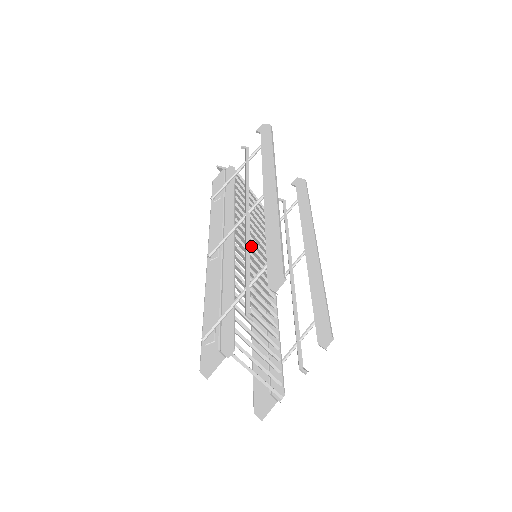
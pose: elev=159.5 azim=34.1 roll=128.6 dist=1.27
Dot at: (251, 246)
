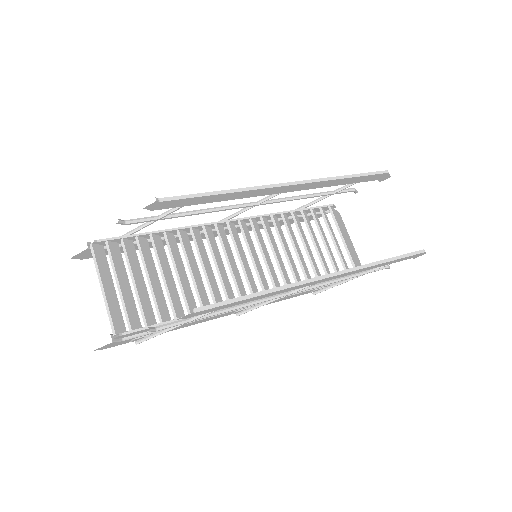
Dot at: (260, 247)
